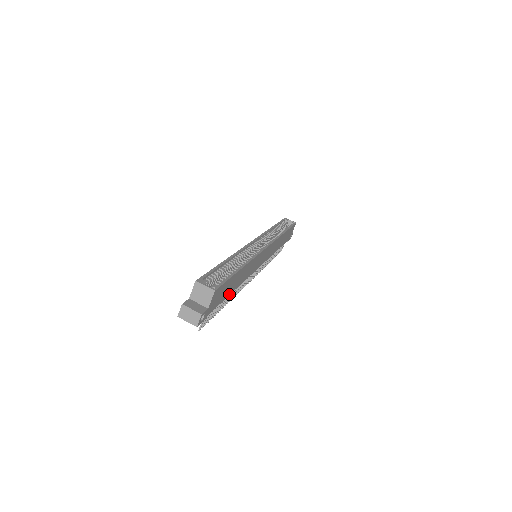
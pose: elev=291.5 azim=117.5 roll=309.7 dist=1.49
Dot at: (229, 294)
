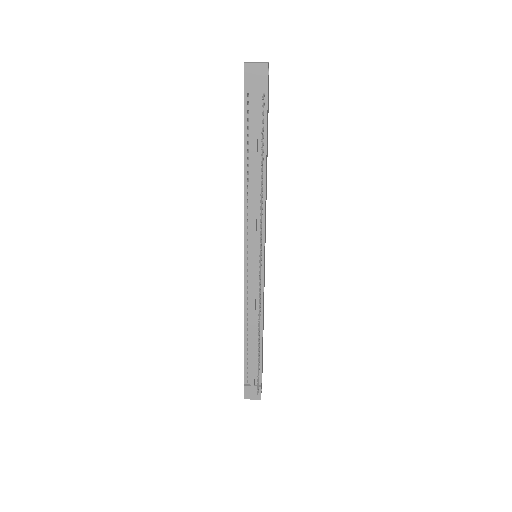
Dot at: (266, 157)
